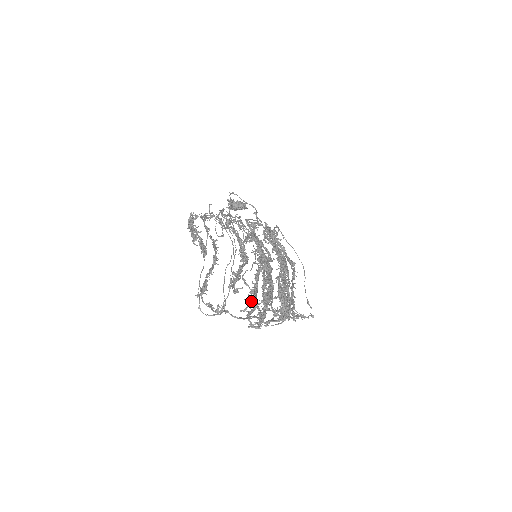
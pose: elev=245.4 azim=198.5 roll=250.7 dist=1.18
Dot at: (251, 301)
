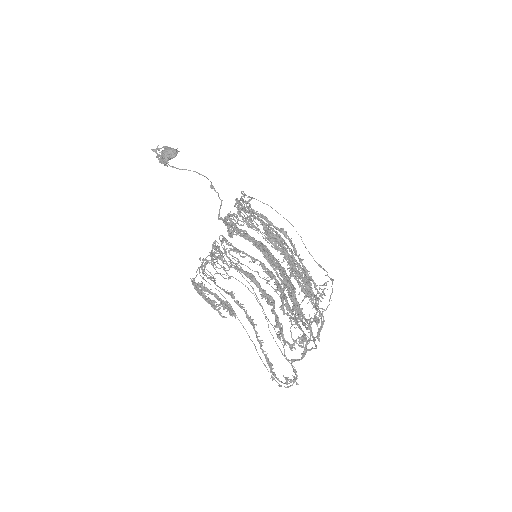
Dot at: occluded
